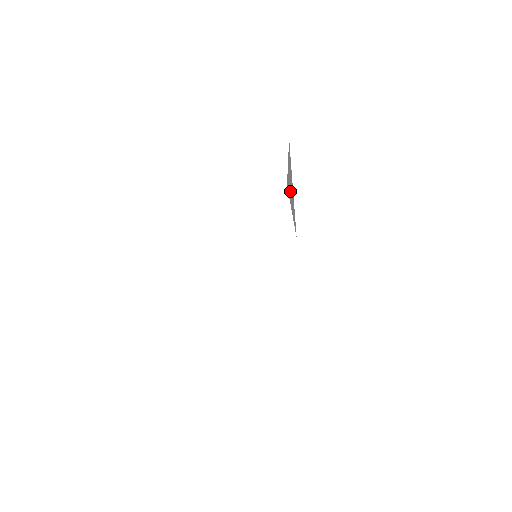
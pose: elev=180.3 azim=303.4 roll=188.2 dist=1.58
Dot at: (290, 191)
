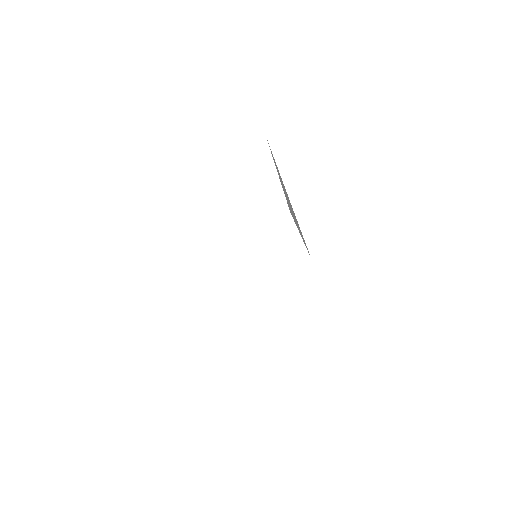
Dot at: (292, 212)
